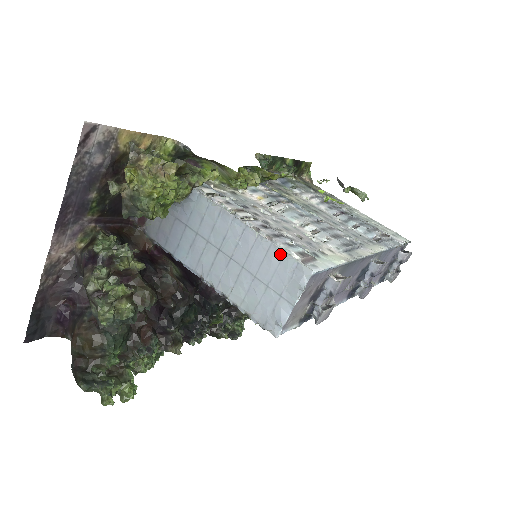
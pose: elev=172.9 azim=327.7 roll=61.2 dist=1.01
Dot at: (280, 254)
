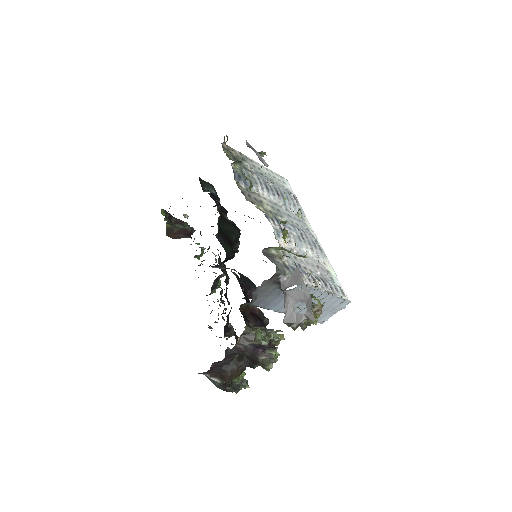
Dot at: (338, 299)
